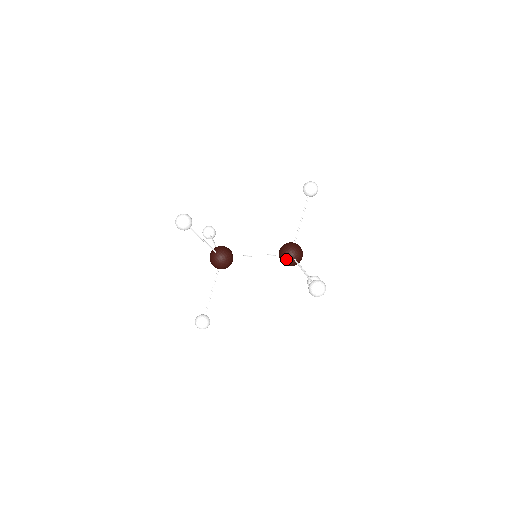
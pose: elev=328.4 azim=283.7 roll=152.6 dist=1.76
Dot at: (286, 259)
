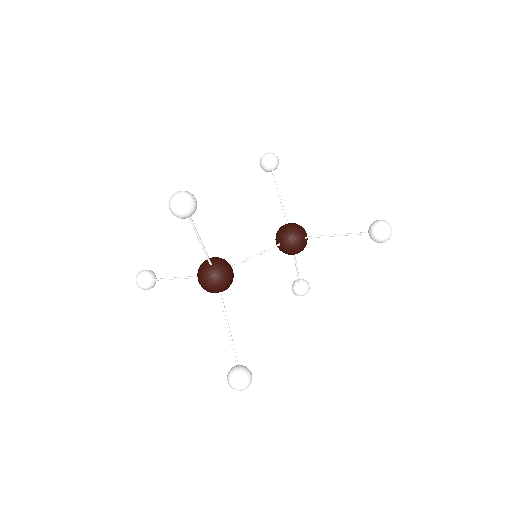
Dot at: (296, 241)
